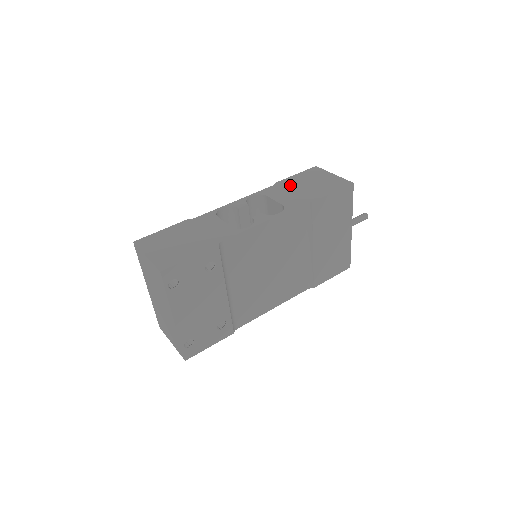
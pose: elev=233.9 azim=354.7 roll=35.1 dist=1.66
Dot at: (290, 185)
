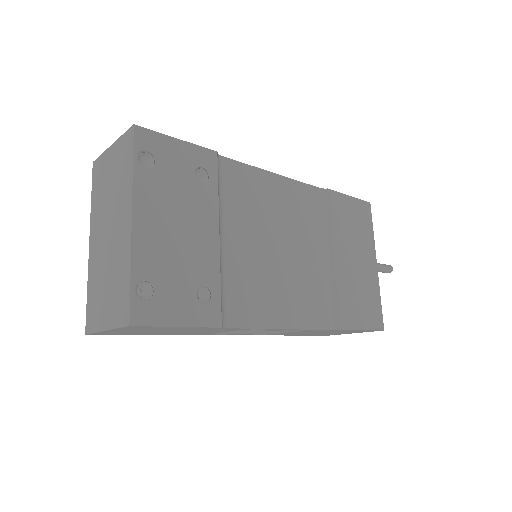
Dot at: occluded
